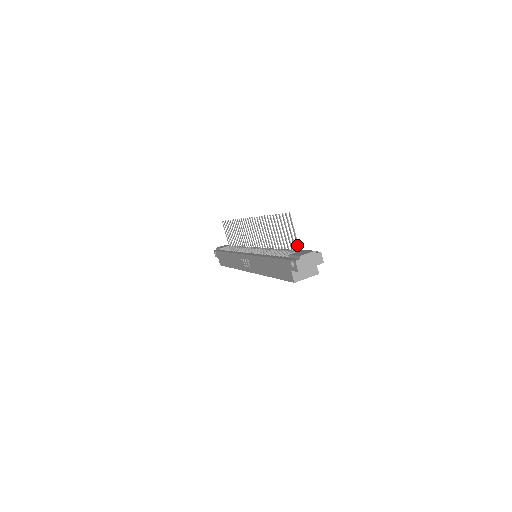
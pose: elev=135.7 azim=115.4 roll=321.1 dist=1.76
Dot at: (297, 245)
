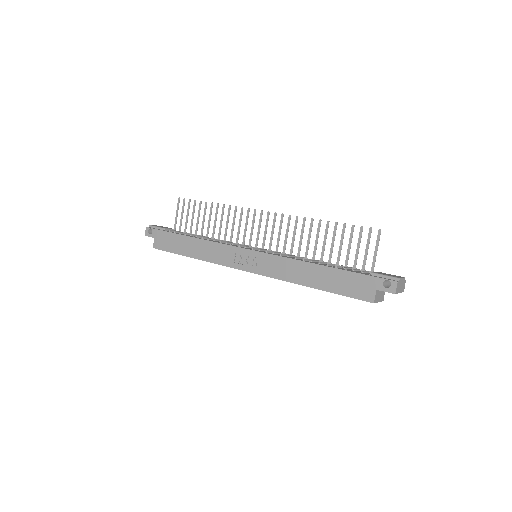
Dot at: (373, 264)
